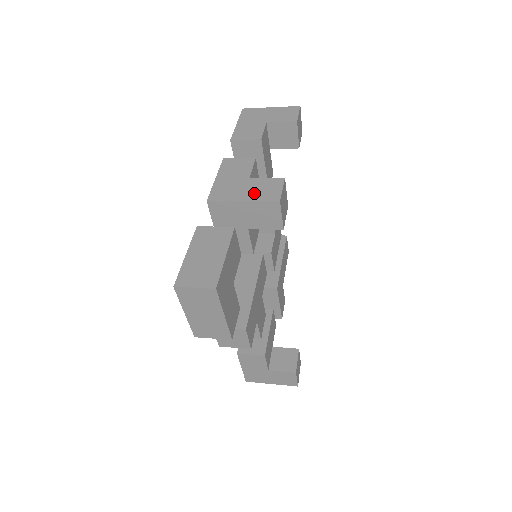
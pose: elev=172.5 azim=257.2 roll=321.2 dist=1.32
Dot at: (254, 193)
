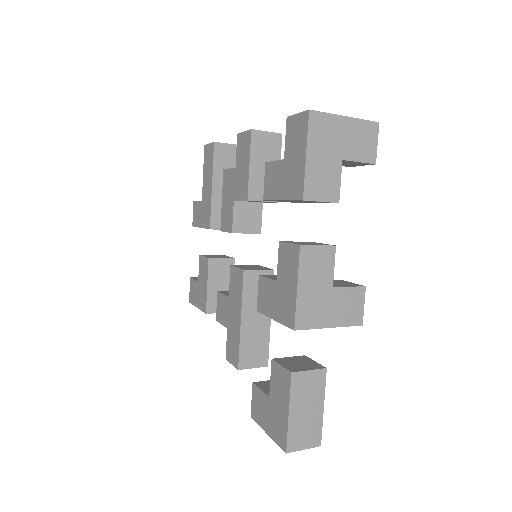
Dot at: (340, 314)
